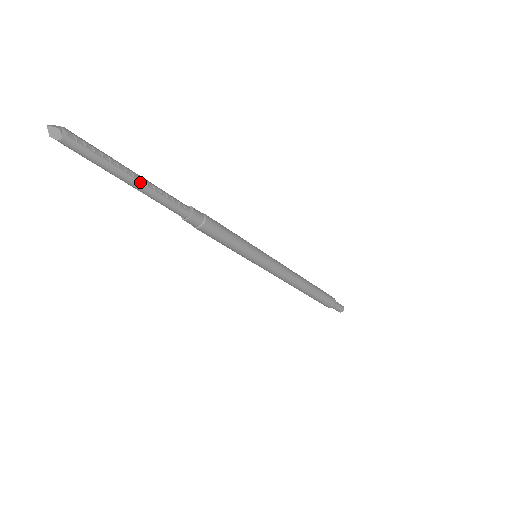
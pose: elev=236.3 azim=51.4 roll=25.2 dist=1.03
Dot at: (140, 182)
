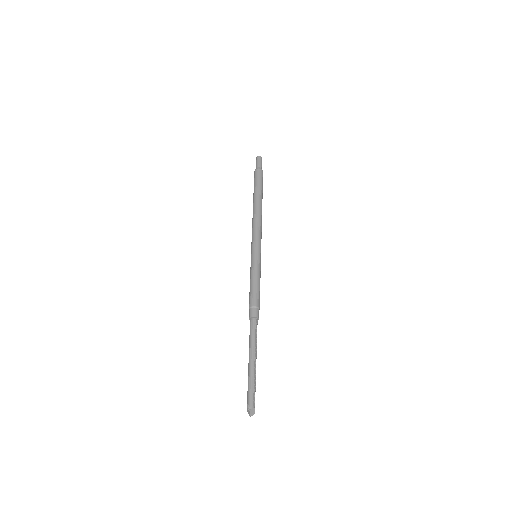
Dot at: occluded
